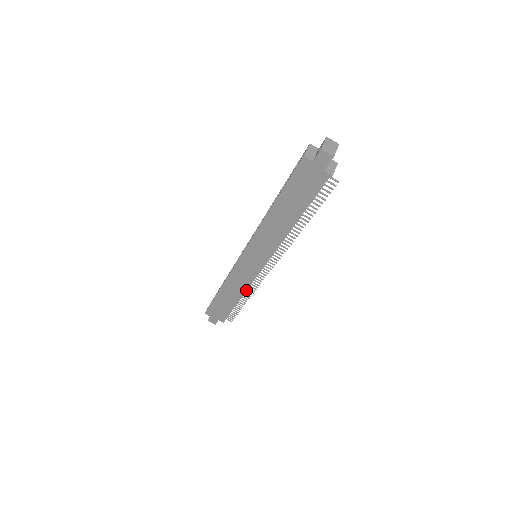
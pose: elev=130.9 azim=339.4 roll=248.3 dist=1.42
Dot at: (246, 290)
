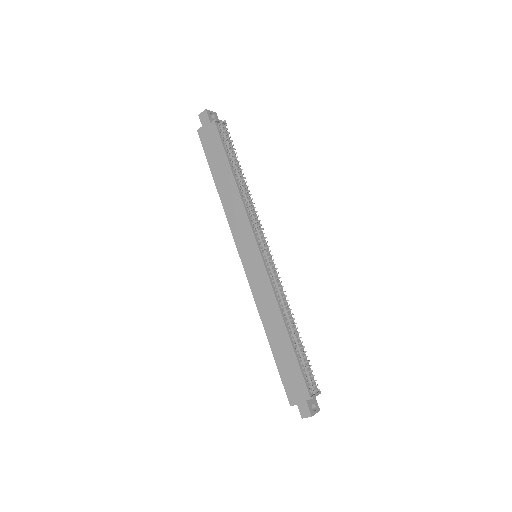
Dot at: (287, 314)
